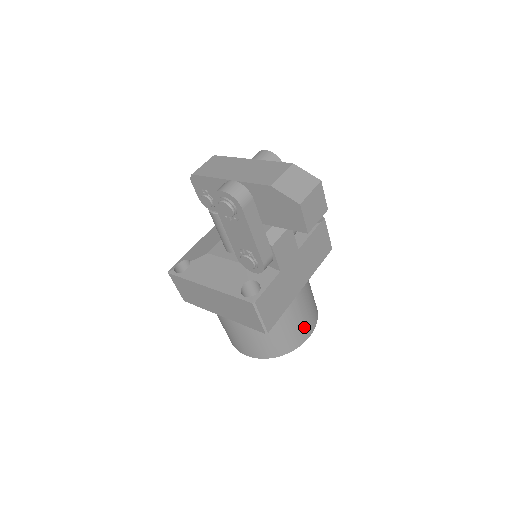
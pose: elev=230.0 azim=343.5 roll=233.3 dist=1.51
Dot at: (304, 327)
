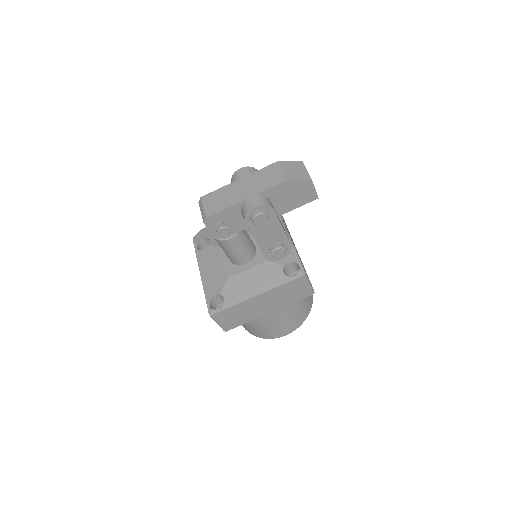
Dot at: occluded
